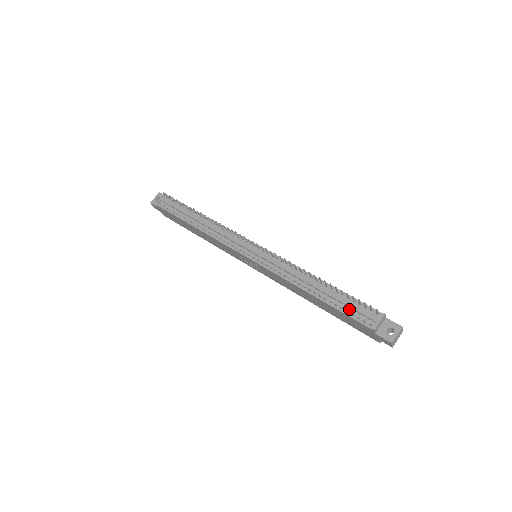
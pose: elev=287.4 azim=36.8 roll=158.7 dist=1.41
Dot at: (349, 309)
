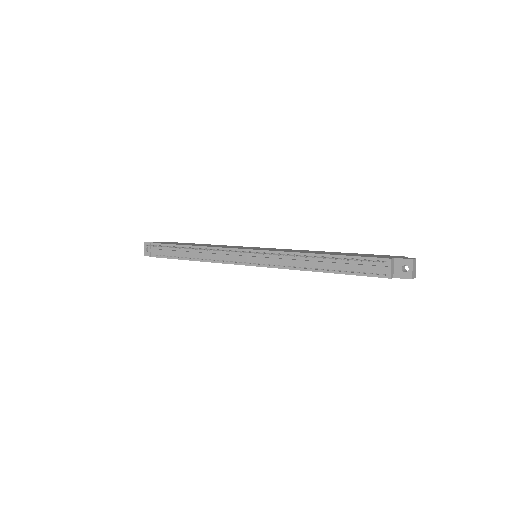
Dot at: (359, 269)
